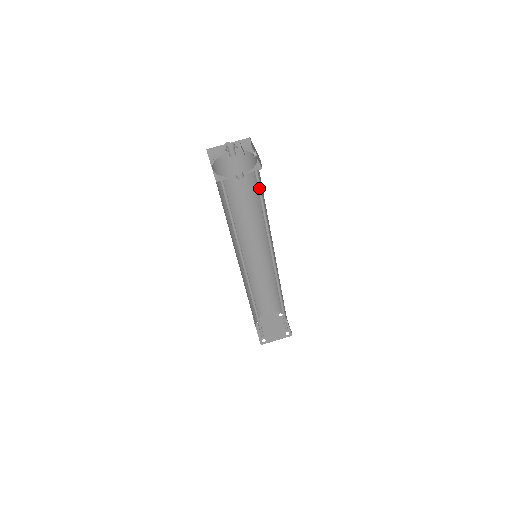
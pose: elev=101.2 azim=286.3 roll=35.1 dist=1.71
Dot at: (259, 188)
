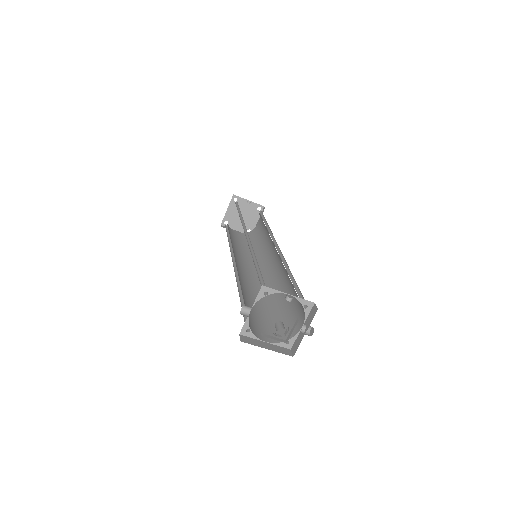
Dot at: (296, 291)
